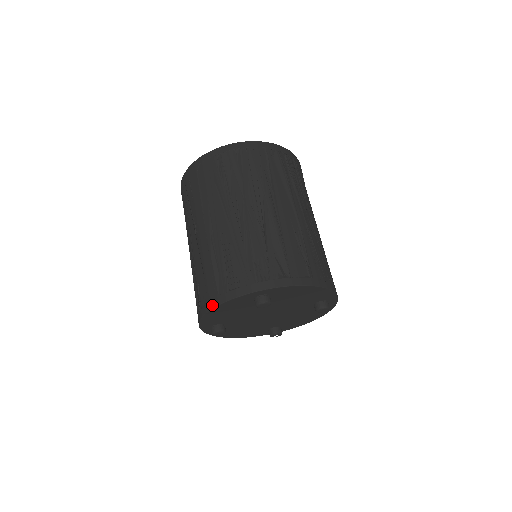
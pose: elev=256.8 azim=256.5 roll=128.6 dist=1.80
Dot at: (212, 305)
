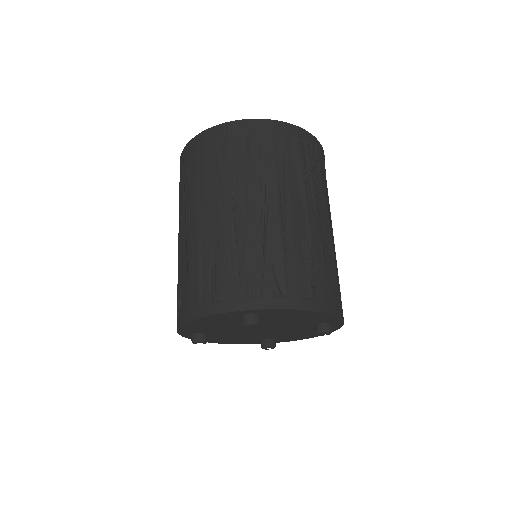
Dot at: (191, 316)
